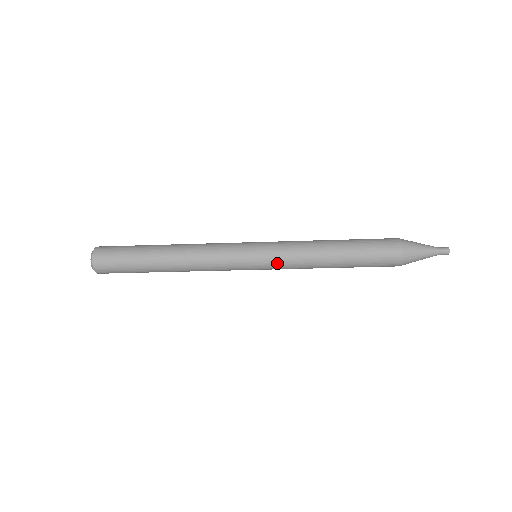
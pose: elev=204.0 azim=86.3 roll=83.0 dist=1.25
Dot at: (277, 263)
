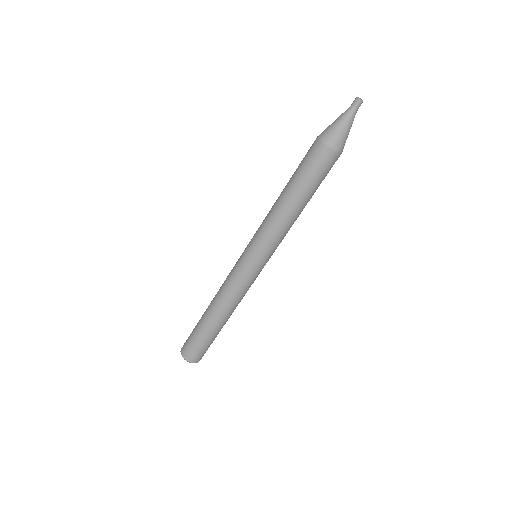
Dot at: (260, 243)
